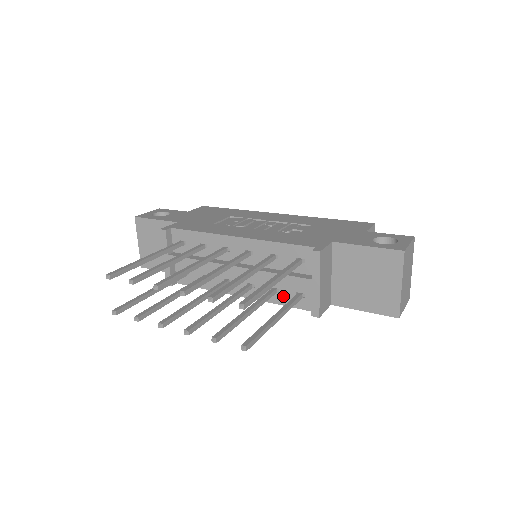
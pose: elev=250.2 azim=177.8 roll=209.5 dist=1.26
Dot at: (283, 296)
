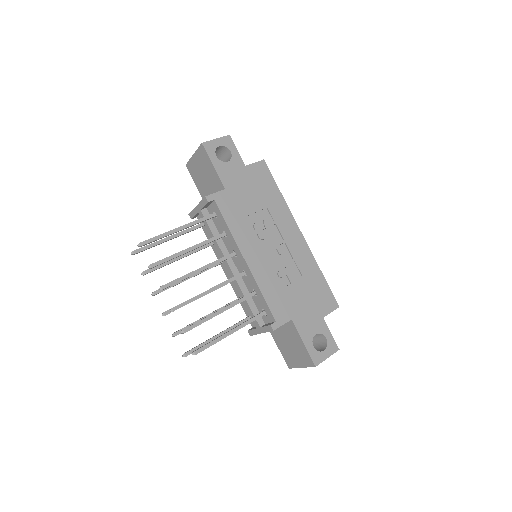
Dot at: (244, 304)
